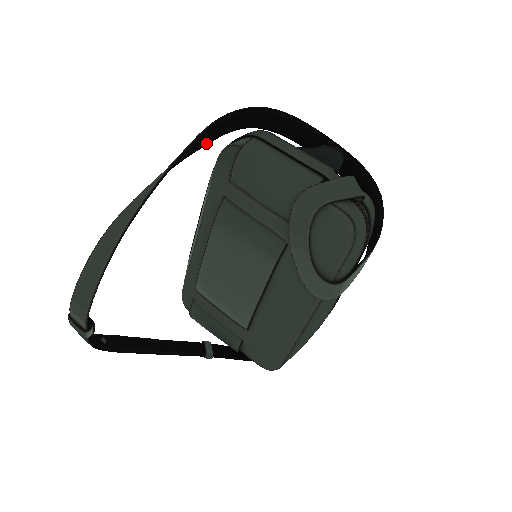
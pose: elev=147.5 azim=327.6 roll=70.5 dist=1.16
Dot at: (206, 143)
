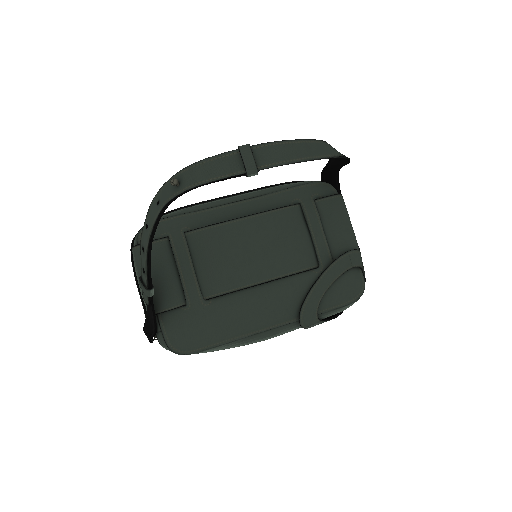
Dot at: (327, 169)
